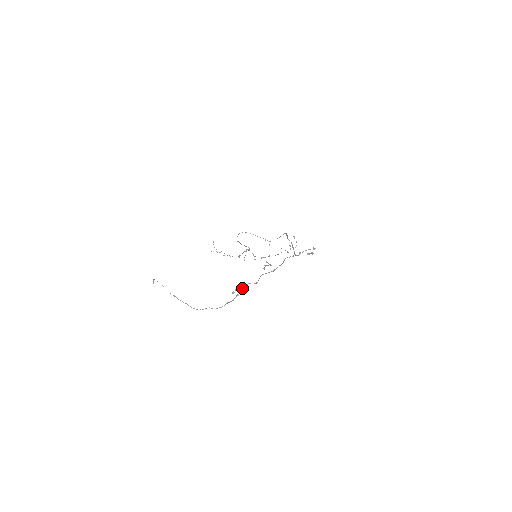
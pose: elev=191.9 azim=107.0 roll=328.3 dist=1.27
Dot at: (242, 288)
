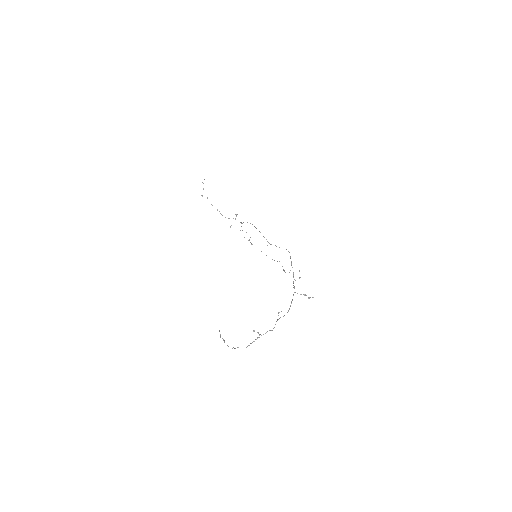
Dot at: occluded
